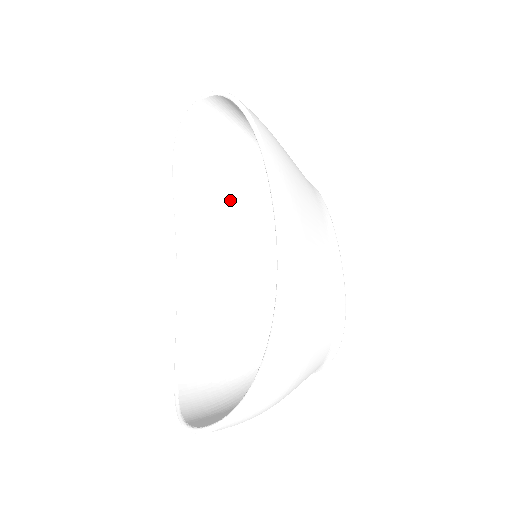
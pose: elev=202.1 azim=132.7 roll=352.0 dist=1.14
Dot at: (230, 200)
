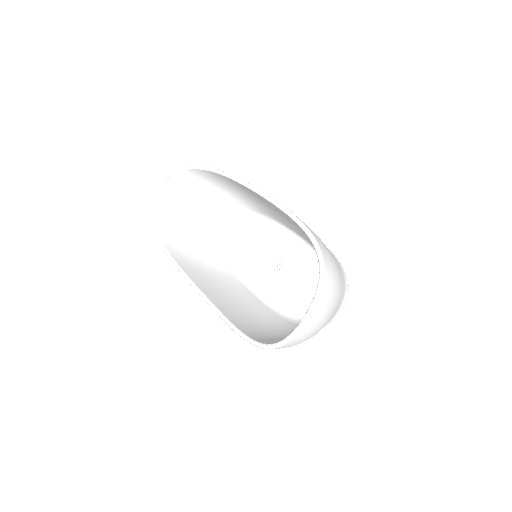
Dot at: (208, 252)
